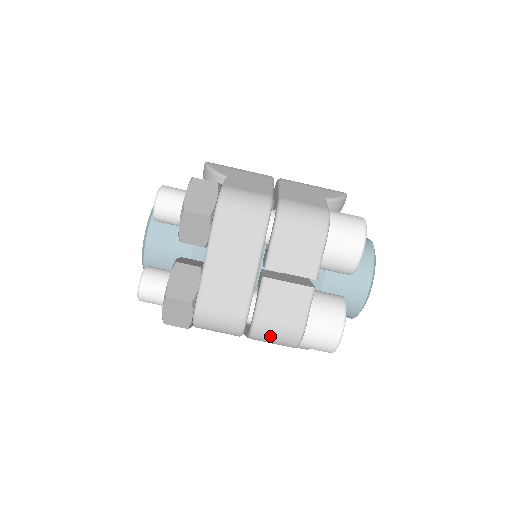
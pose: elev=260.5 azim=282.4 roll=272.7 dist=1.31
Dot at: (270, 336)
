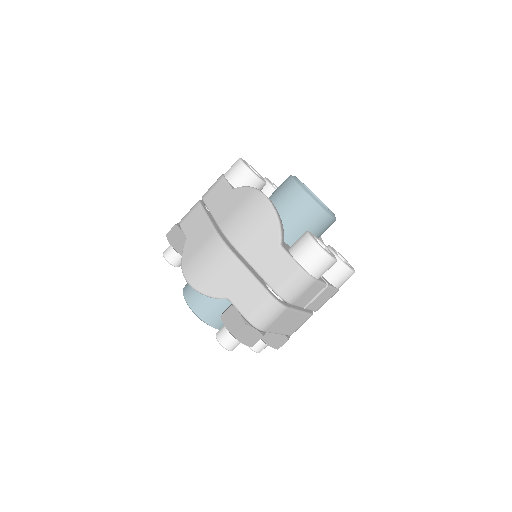
Dot at: occluded
